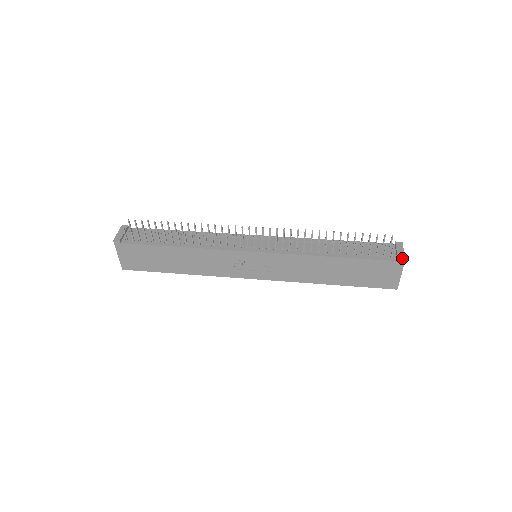
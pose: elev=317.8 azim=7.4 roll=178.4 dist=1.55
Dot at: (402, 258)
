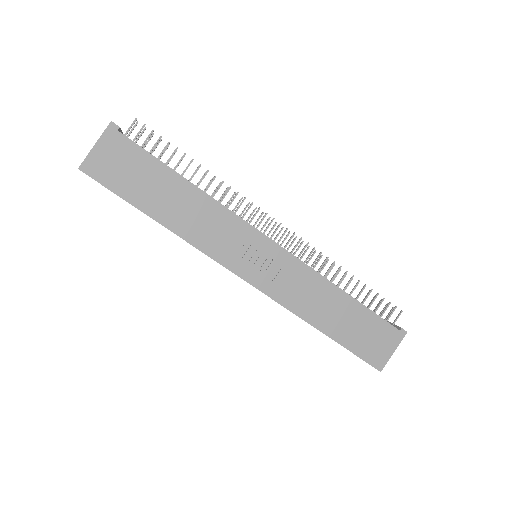
Dot at: occluded
